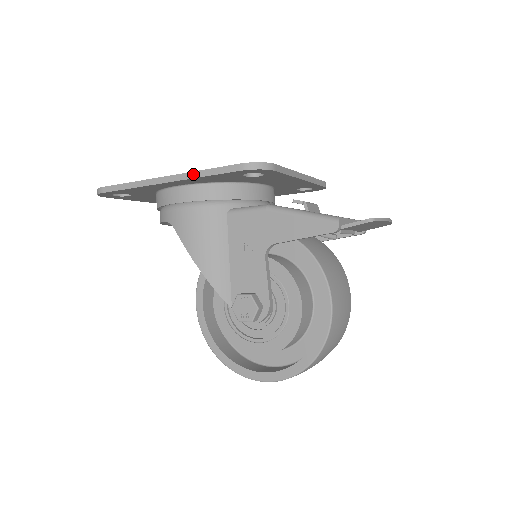
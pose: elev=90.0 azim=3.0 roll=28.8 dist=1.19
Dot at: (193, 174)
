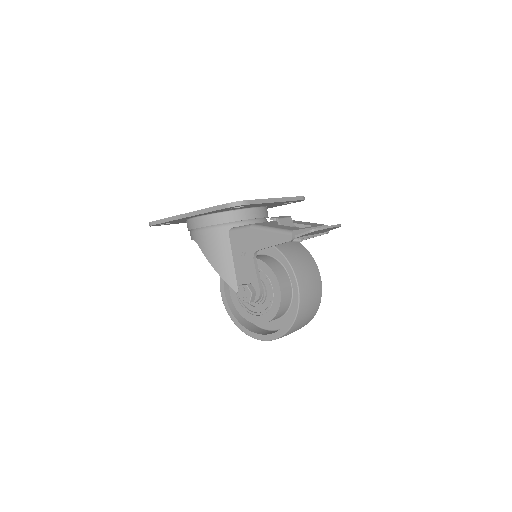
Dot at: (200, 211)
